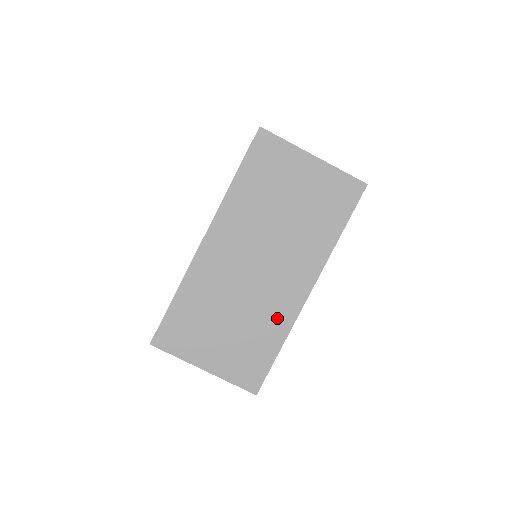
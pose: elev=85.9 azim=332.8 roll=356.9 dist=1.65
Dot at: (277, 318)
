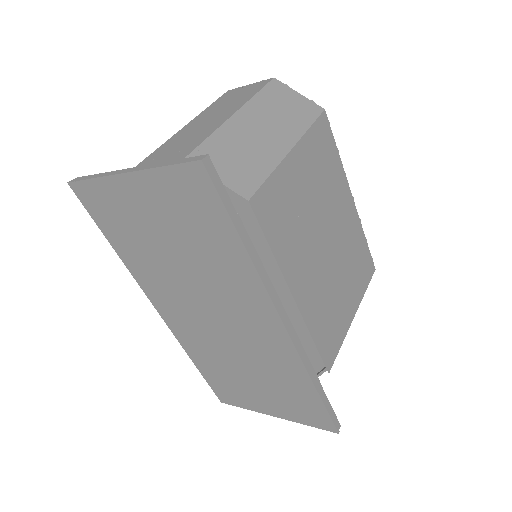
Dot at: (283, 363)
